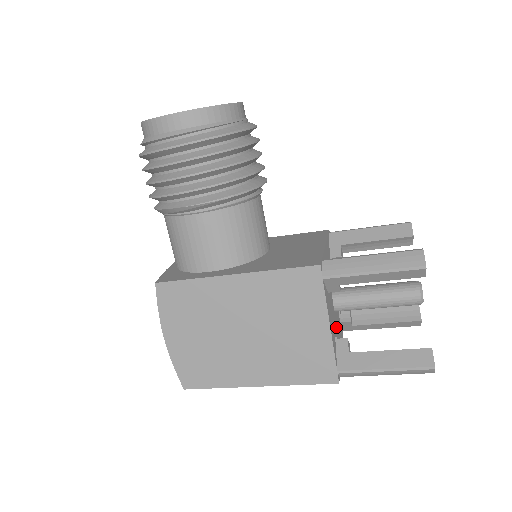
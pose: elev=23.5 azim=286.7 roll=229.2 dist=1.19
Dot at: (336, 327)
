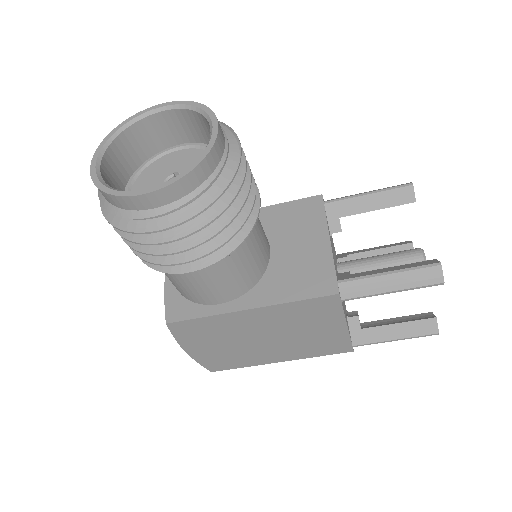
Dot at: occluded
